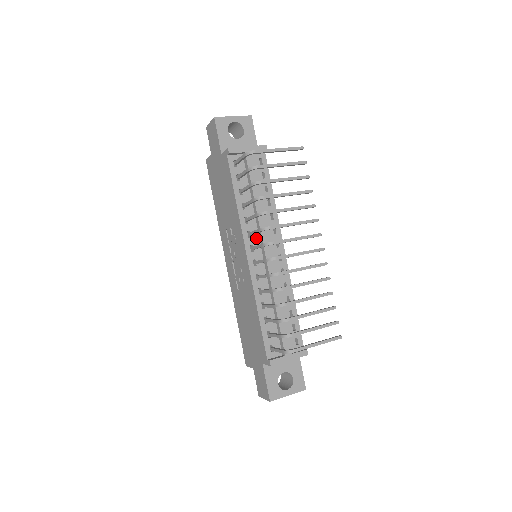
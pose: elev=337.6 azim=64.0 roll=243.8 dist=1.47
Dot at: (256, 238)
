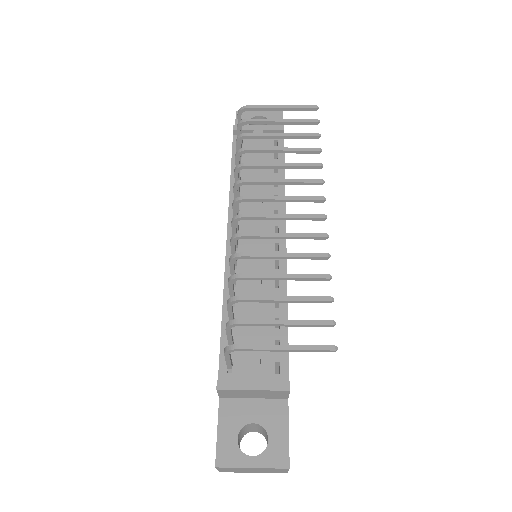
Dot at: occluded
